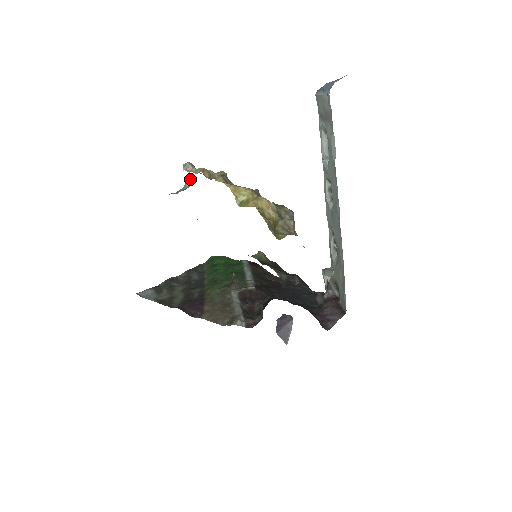
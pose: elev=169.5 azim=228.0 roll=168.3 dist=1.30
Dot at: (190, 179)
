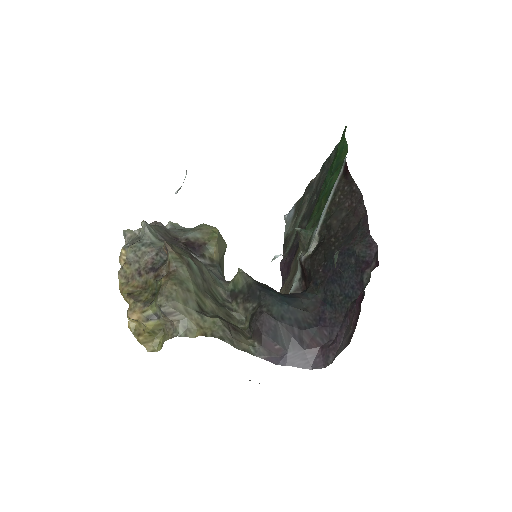
Dot at: occluded
